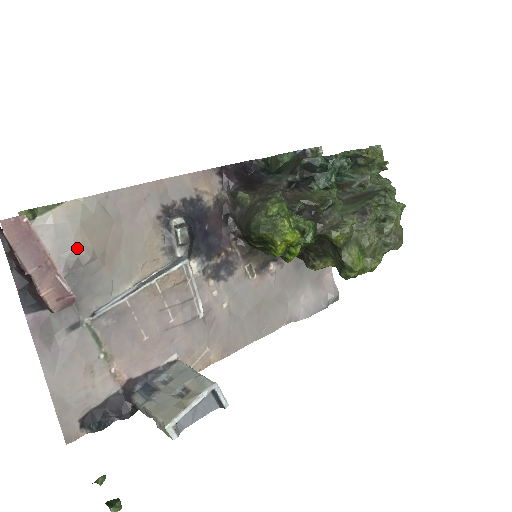
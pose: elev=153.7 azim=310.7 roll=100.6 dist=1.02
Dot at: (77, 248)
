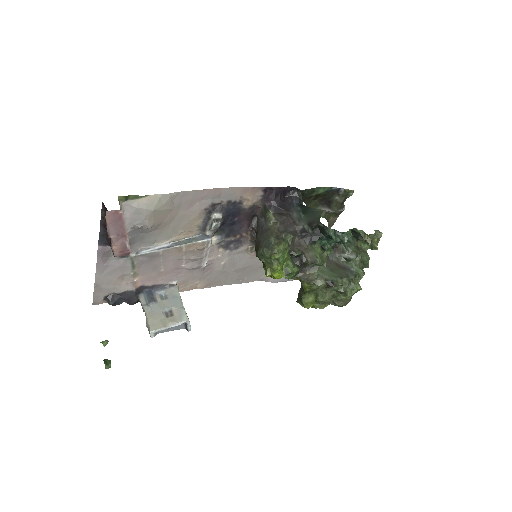
Dot at: (144, 221)
